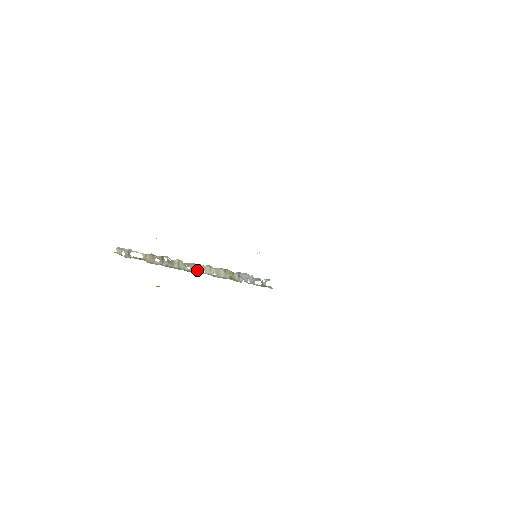
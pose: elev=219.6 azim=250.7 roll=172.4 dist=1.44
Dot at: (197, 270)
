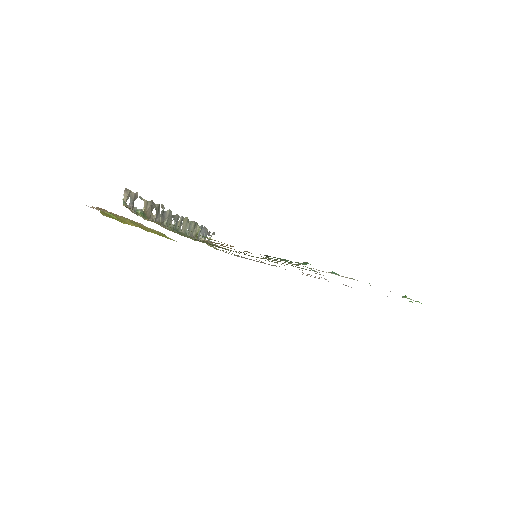
Dot at: occluded
